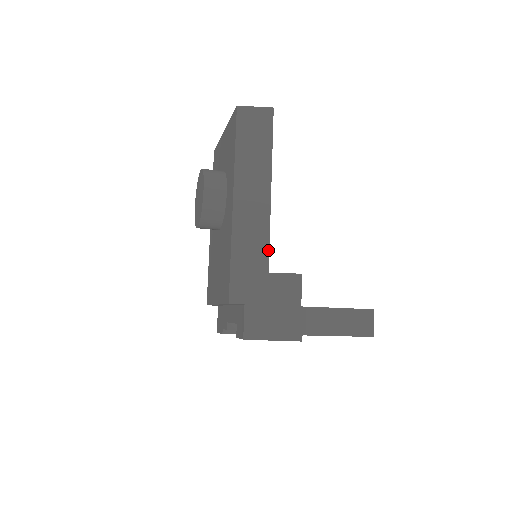
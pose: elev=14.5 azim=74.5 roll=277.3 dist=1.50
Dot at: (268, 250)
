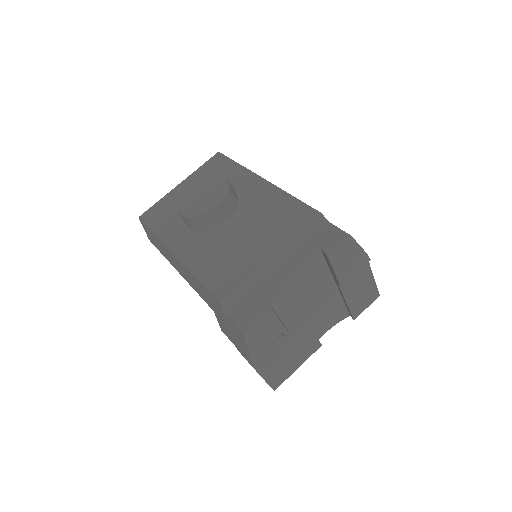
Dot at: occluded
